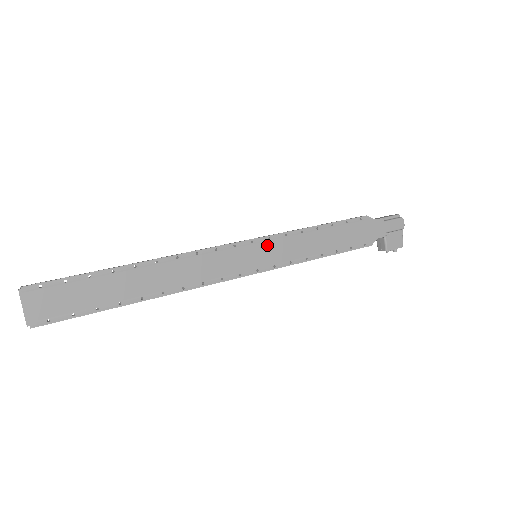
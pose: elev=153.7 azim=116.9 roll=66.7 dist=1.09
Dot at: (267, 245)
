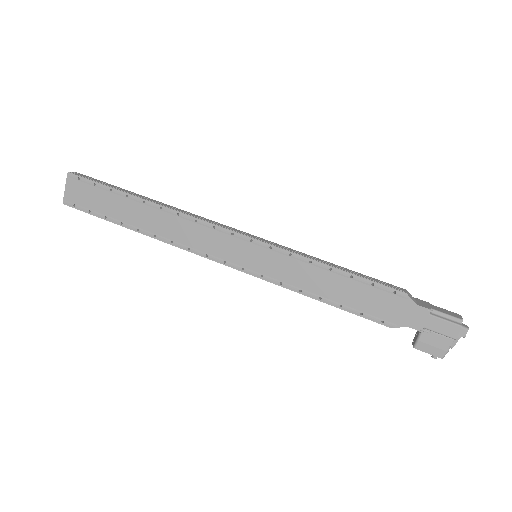
Dot at: (265, 252)
